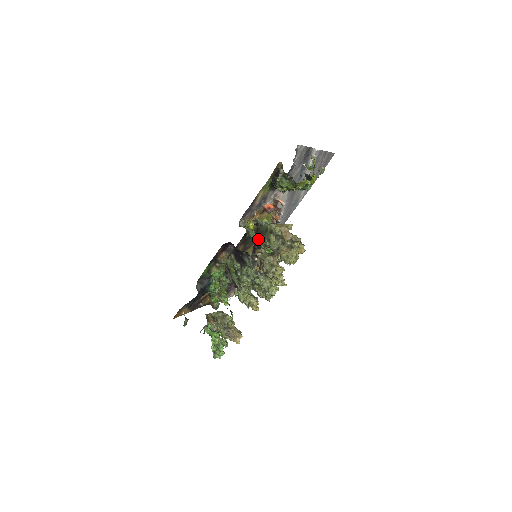
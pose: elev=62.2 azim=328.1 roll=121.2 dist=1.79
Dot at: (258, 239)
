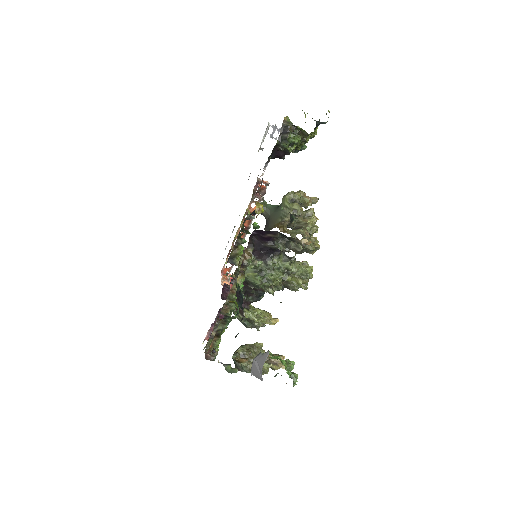
Dot at: (268, 224)
